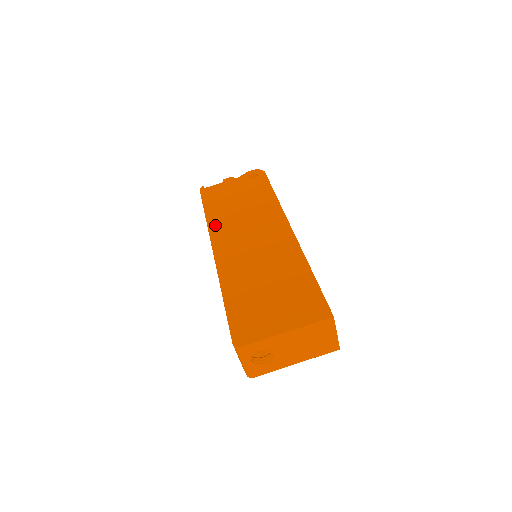
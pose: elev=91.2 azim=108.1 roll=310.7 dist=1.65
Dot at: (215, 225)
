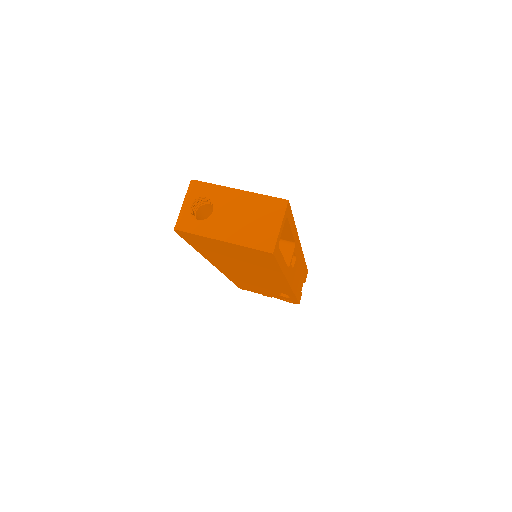
Dot at: occluded
